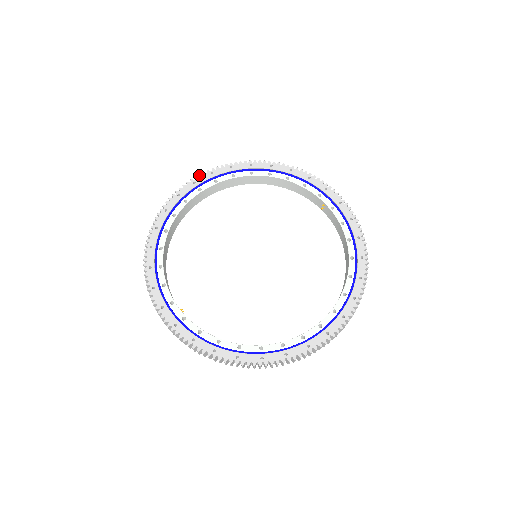
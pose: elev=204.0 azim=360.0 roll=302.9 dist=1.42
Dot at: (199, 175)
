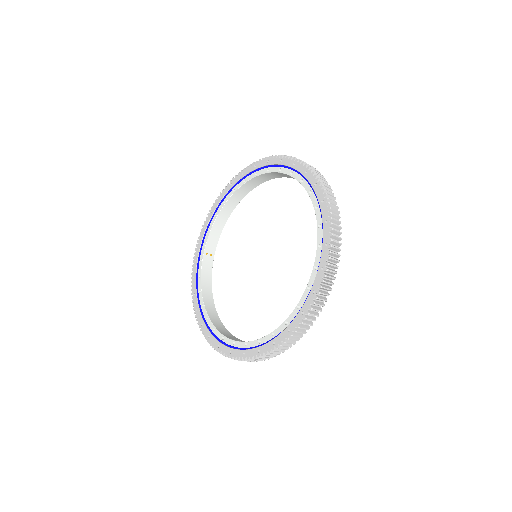
Dot at: (275, 156)
